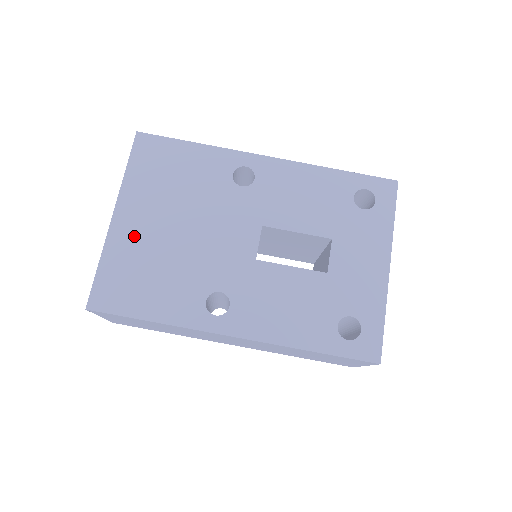
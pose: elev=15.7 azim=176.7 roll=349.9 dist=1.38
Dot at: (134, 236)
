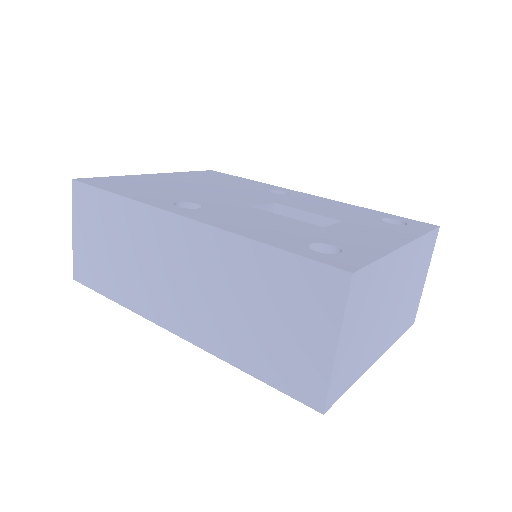
Dot at: (157, 179)
